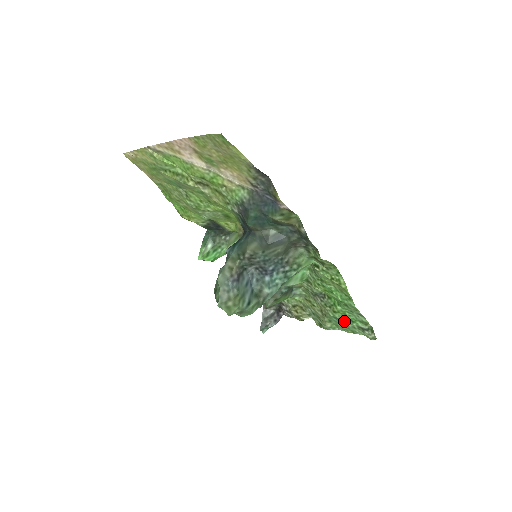
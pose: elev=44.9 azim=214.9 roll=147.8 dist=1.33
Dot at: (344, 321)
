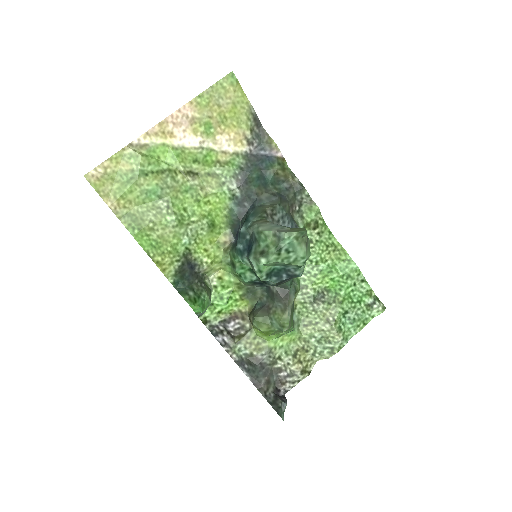
Dot at: (353, 309)
